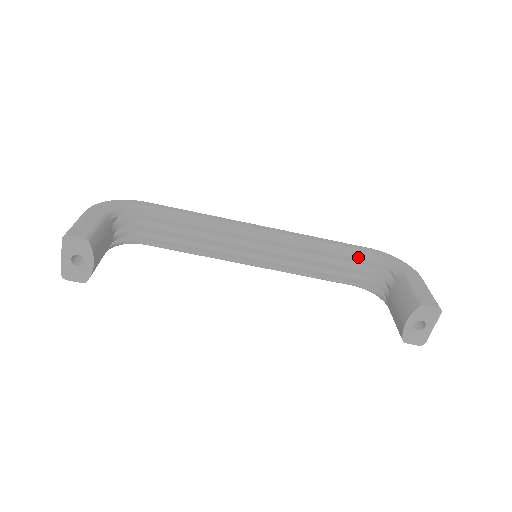
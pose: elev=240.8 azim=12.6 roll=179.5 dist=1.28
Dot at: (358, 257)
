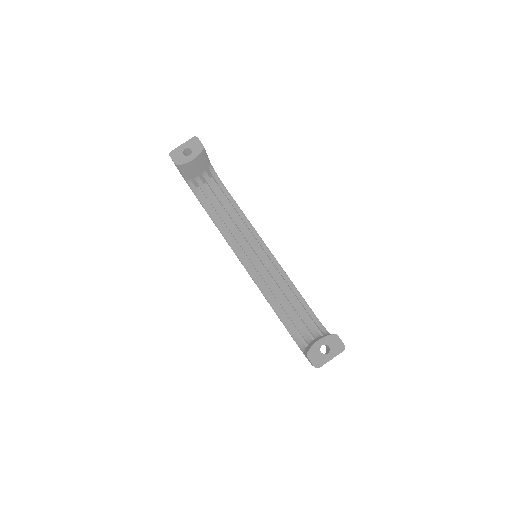
Dot at: (309, 313)
